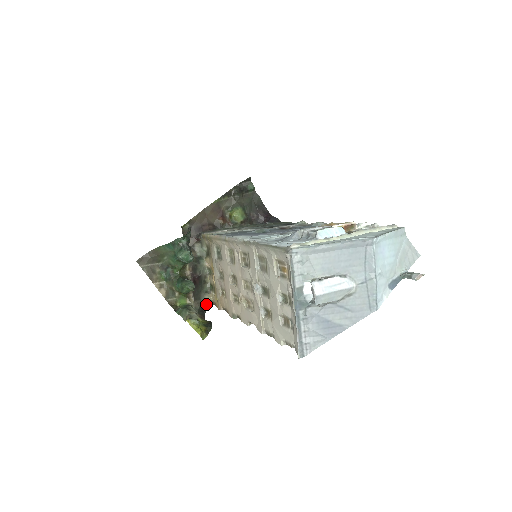
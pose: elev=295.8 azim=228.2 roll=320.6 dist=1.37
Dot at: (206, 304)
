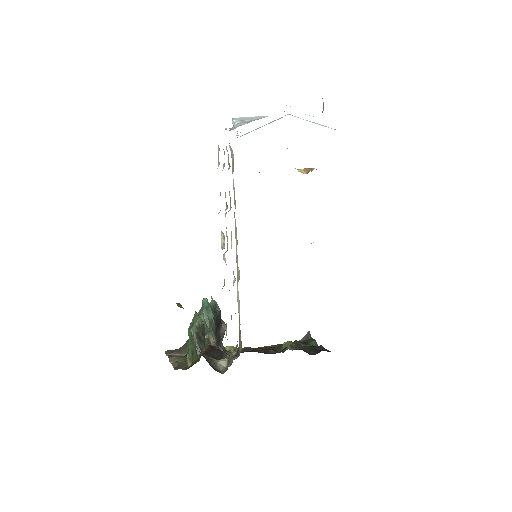
Dot at: (219, 369)
